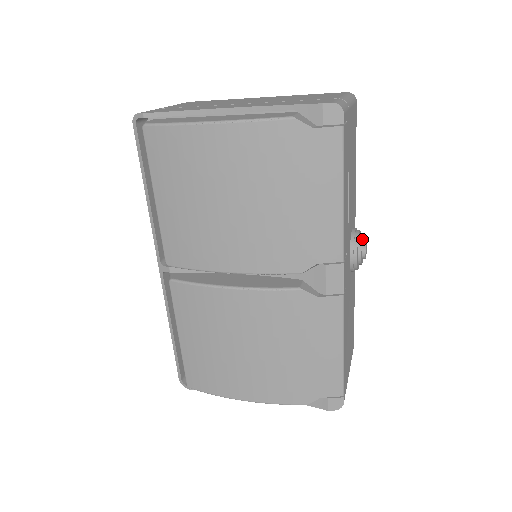
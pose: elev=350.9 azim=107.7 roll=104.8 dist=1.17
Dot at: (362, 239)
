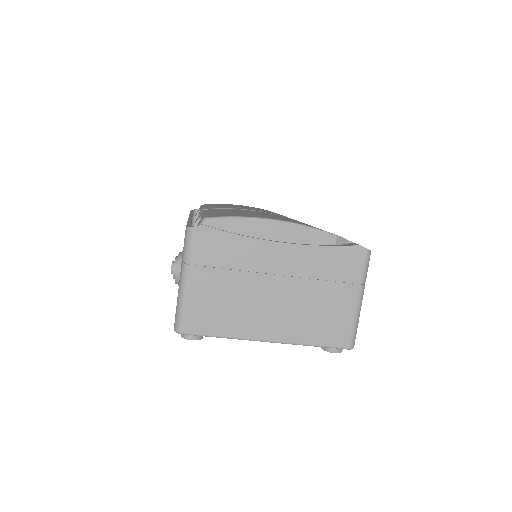
Dot at: occluded
